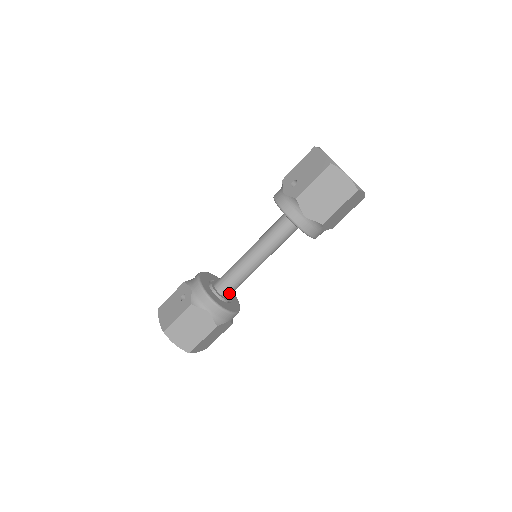
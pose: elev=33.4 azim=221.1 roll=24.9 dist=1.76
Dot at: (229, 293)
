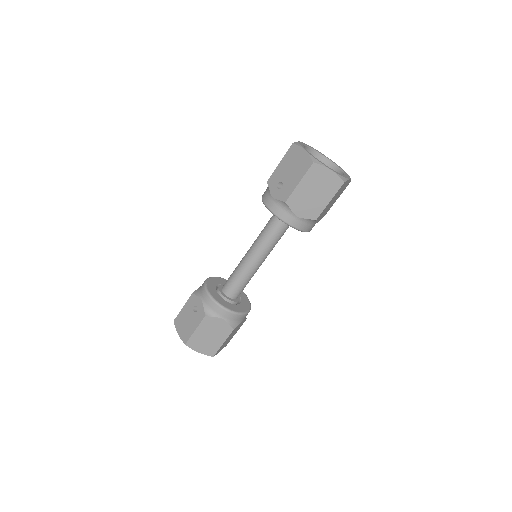
Dot at: (238, 295)
